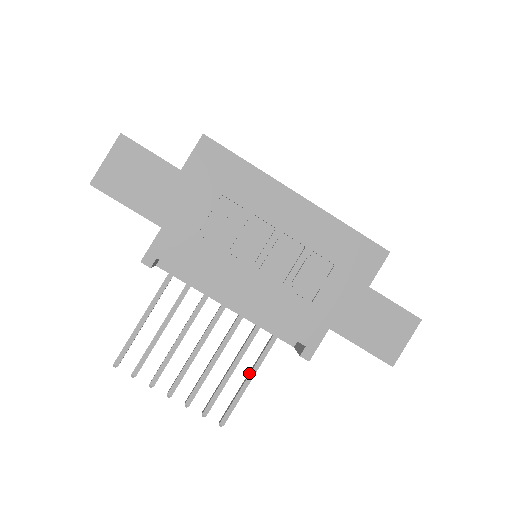
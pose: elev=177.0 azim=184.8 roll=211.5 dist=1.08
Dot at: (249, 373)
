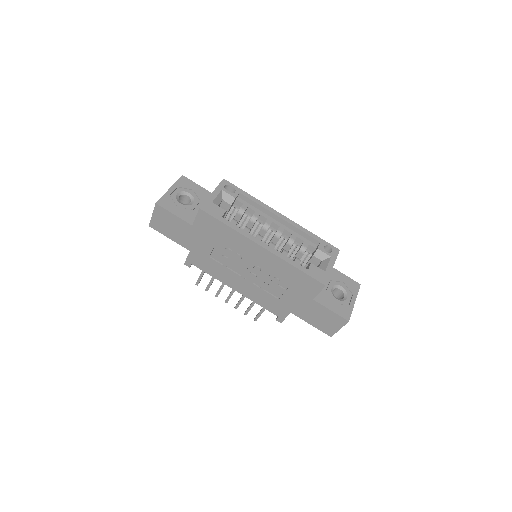
Dot at: occluded
